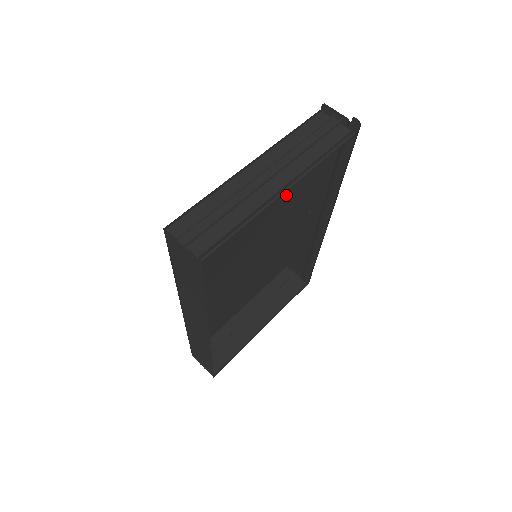
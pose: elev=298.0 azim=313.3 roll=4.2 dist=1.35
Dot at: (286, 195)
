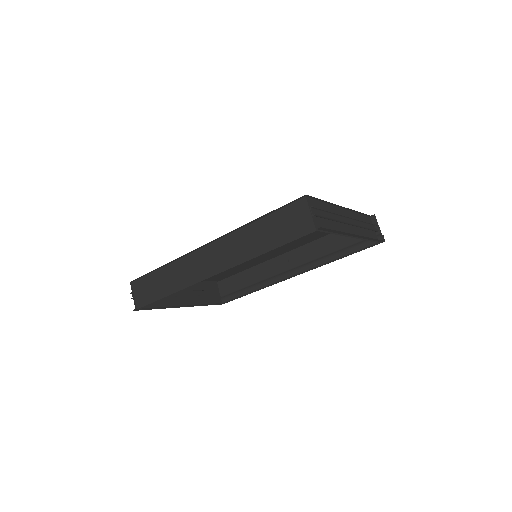
Dot at: (301, 239)
